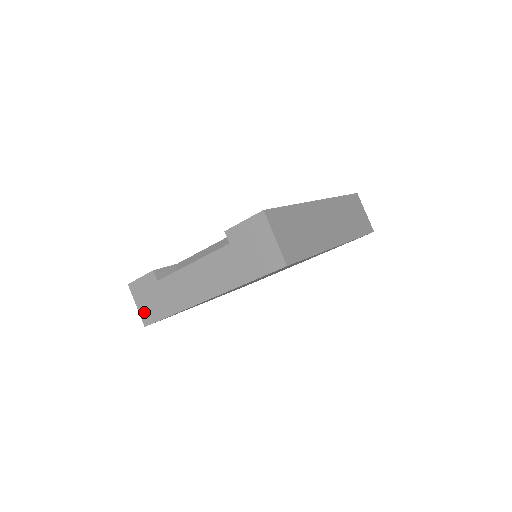
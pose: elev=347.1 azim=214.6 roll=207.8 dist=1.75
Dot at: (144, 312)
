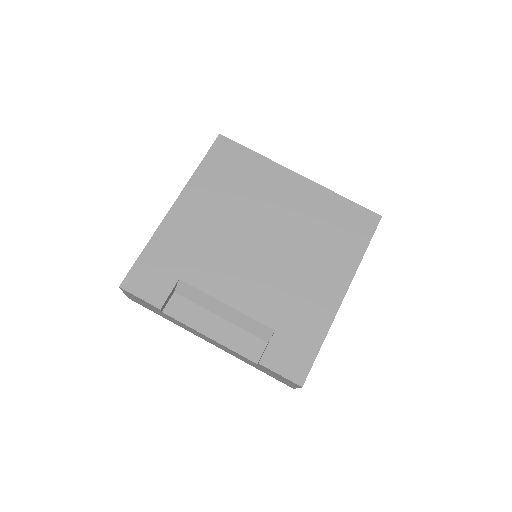
Dot at: (133, 299)
